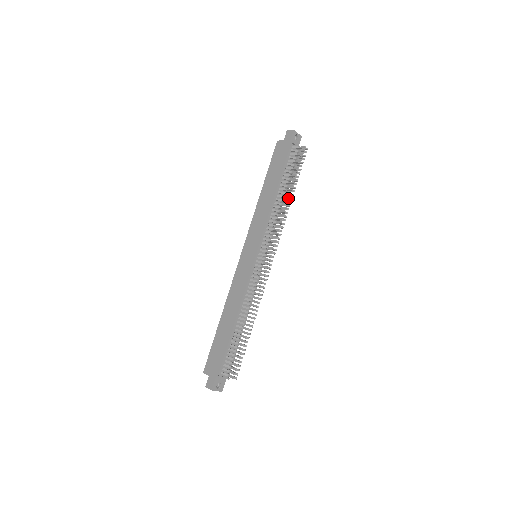
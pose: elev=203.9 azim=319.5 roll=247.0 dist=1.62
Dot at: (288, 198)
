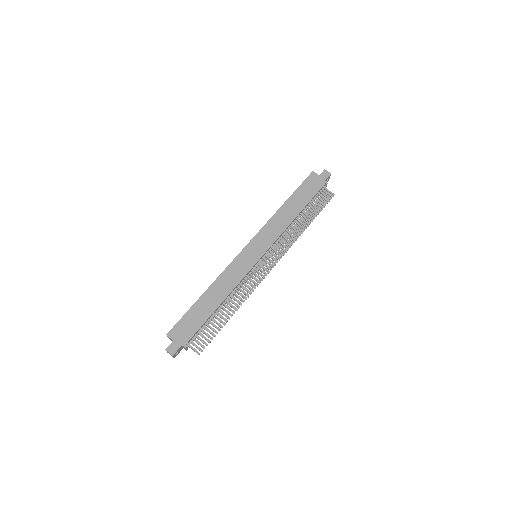
Dot at: (303, 226)
